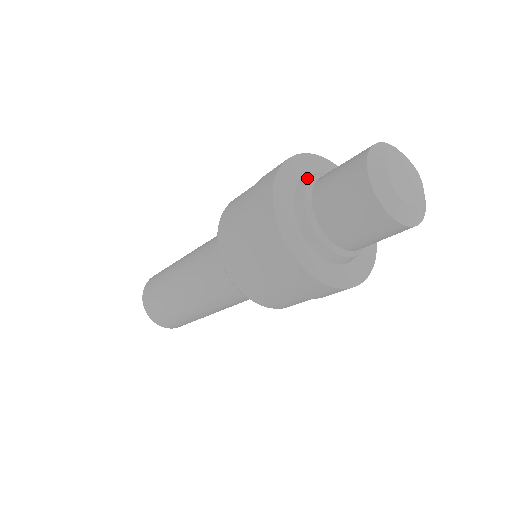
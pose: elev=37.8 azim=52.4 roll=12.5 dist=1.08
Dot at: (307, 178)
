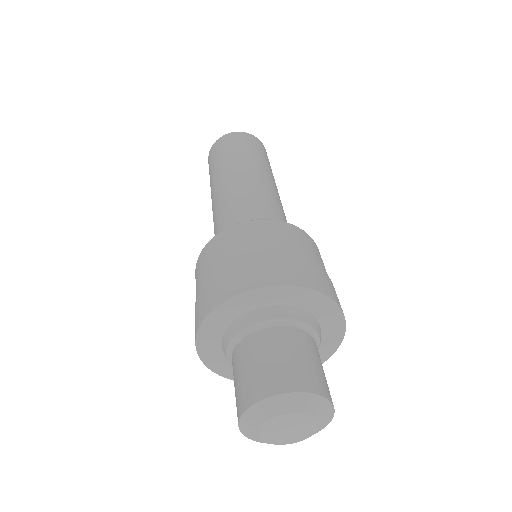
Dot at: (238, 325)
